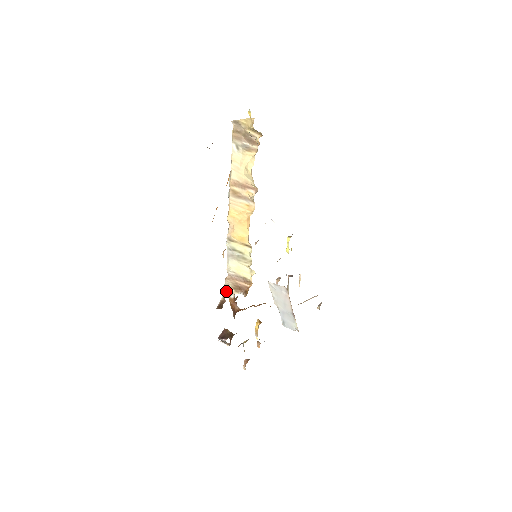
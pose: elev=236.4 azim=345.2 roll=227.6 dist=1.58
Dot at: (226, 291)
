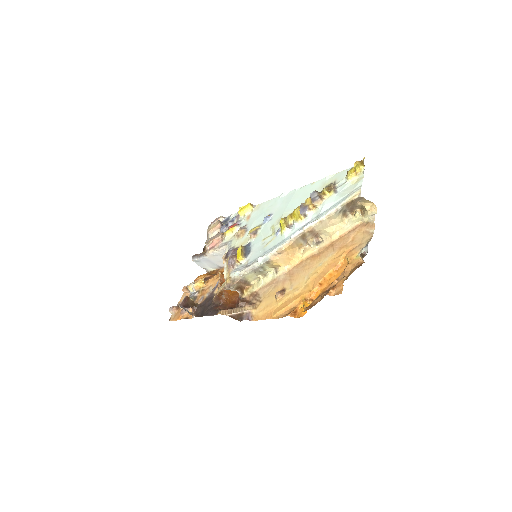
Dot at: occluded
